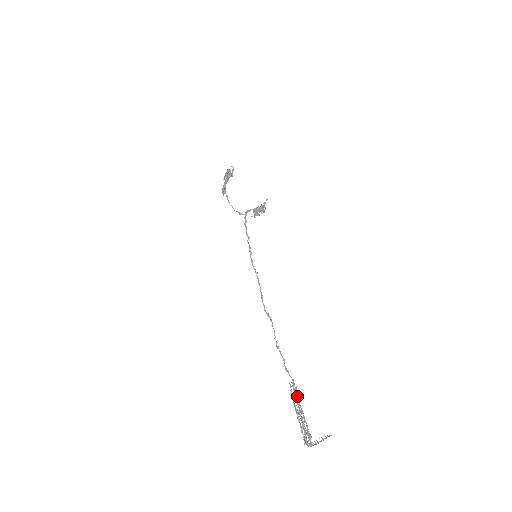
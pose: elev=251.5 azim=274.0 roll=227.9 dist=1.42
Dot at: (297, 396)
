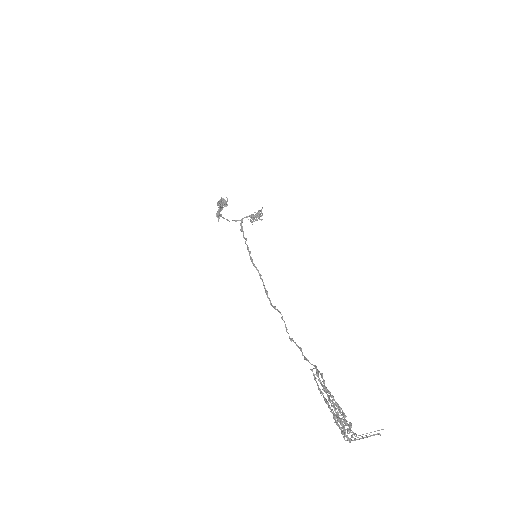
Dot at: (323, 381)
